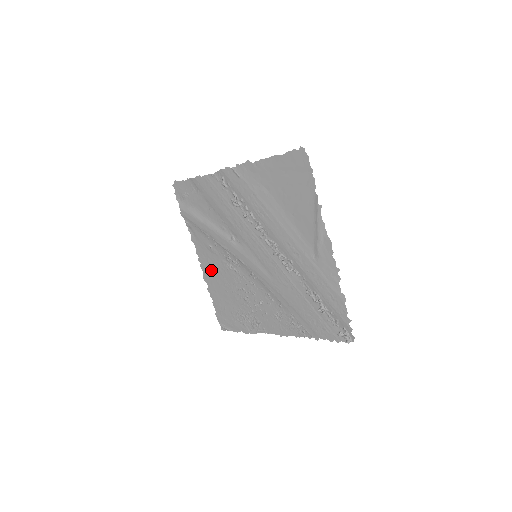
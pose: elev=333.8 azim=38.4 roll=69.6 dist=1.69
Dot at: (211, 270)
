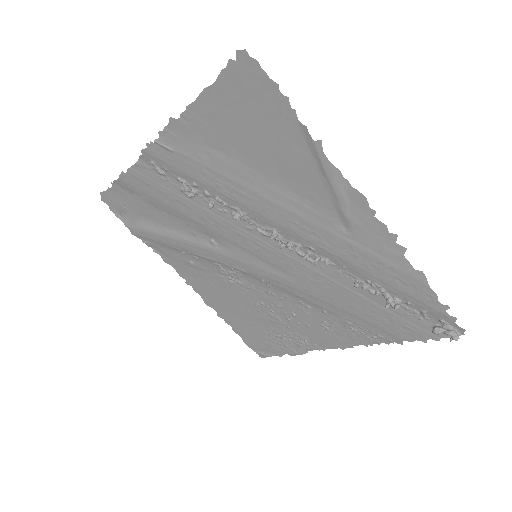
Dot at: (209, 291)
